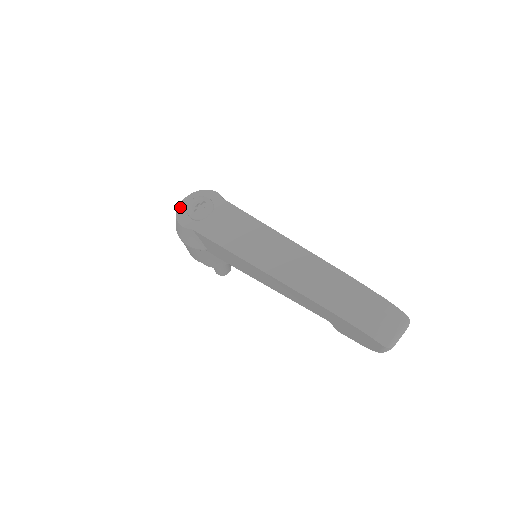
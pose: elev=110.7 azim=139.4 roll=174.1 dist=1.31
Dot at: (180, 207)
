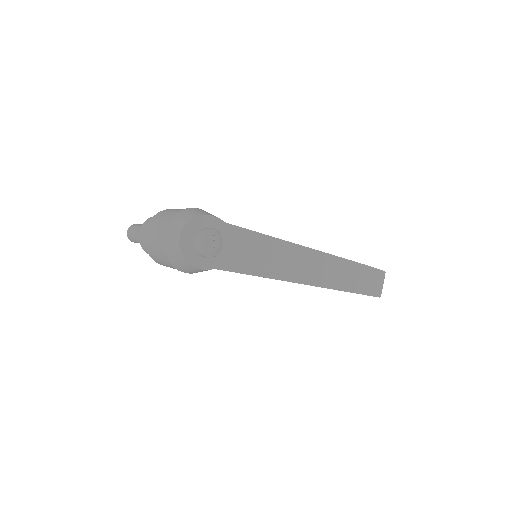
Dot at: (183, 248)
